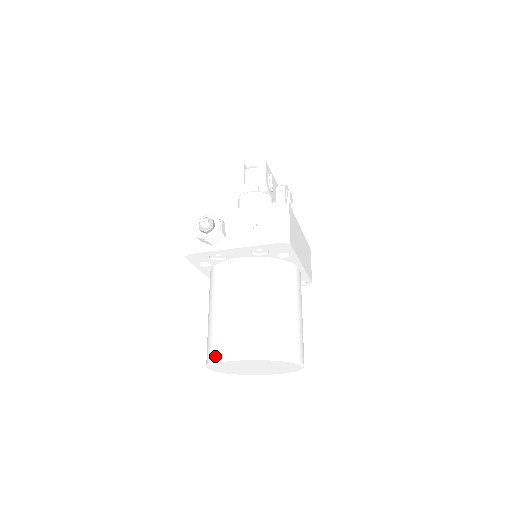
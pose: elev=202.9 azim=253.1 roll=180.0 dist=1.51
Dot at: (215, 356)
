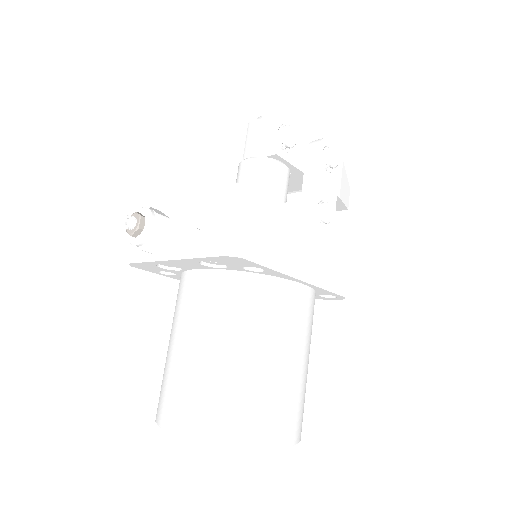
Dot at: occluded
